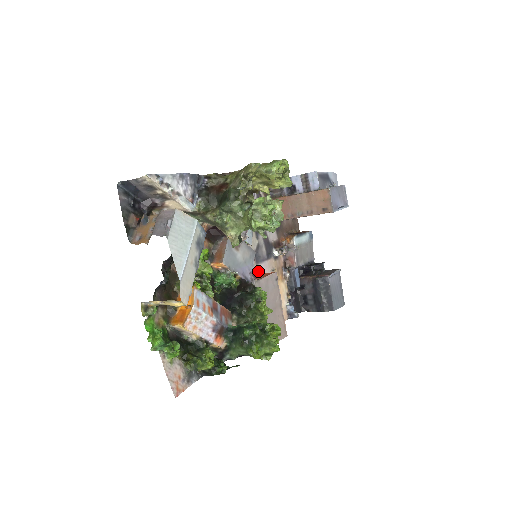
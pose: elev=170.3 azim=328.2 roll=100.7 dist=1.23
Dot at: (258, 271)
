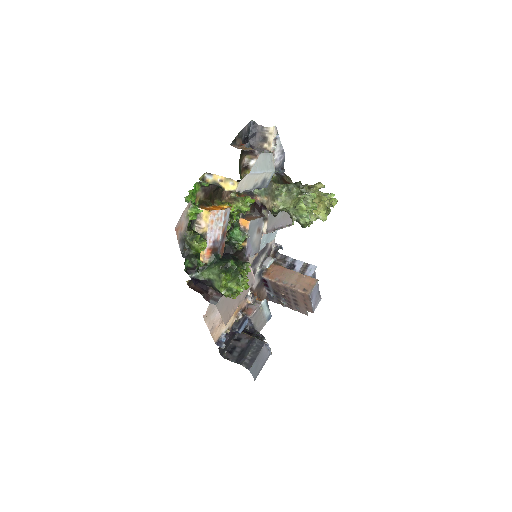
Dot at: occluded
